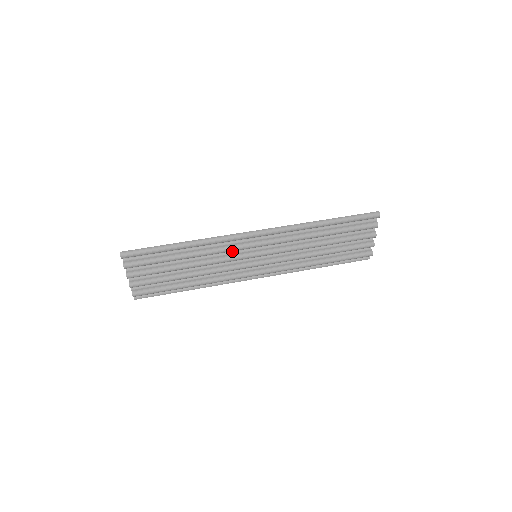
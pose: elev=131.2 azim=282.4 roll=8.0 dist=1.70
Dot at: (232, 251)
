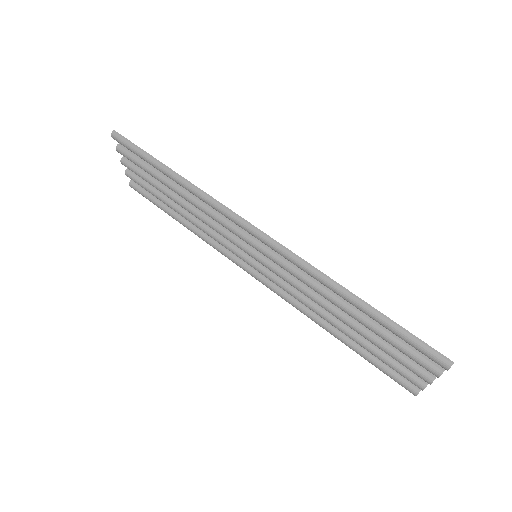
Dot at: occluded
